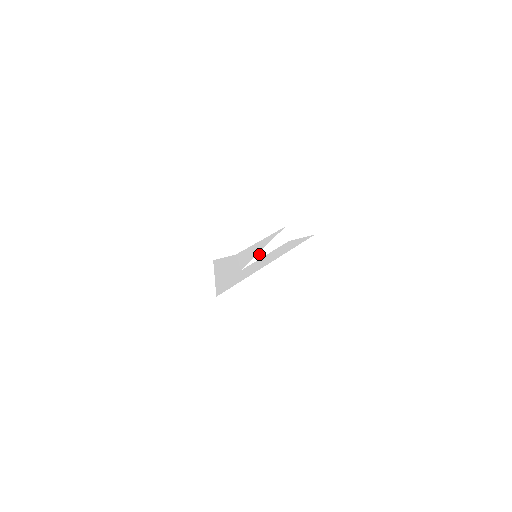
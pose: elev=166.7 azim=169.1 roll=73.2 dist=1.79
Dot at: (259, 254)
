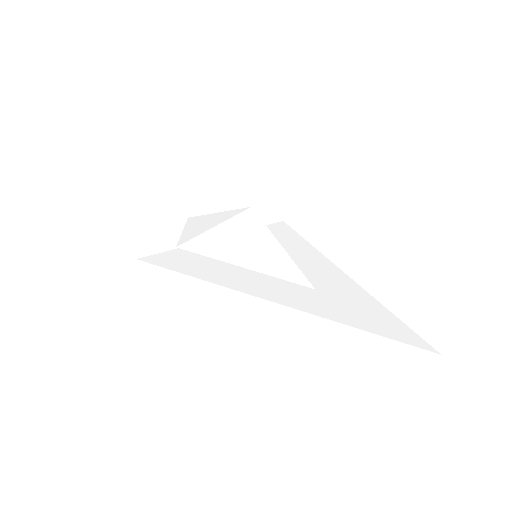
Dot at: (287, 256)
